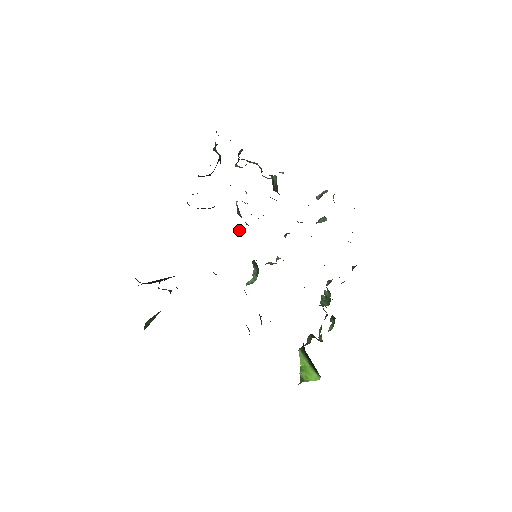
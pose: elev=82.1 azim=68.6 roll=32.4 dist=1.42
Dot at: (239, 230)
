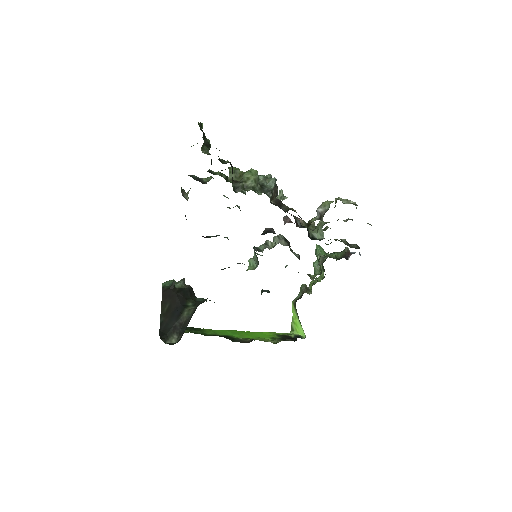
Dot at: occluded
